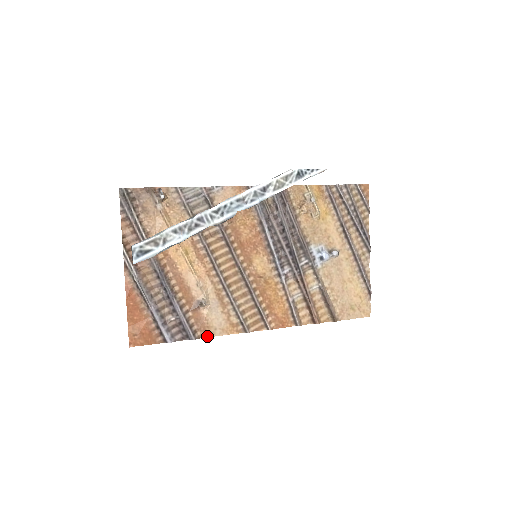
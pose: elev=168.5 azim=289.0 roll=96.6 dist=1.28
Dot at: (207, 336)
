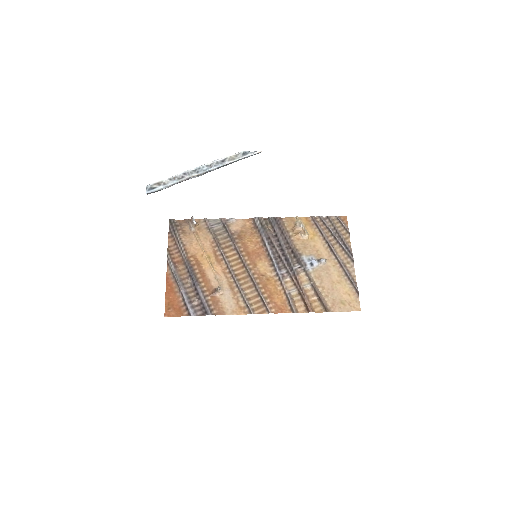
Dot at: (221, 314)
